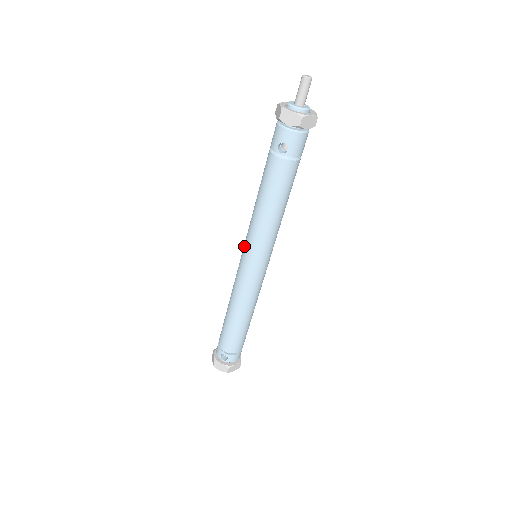
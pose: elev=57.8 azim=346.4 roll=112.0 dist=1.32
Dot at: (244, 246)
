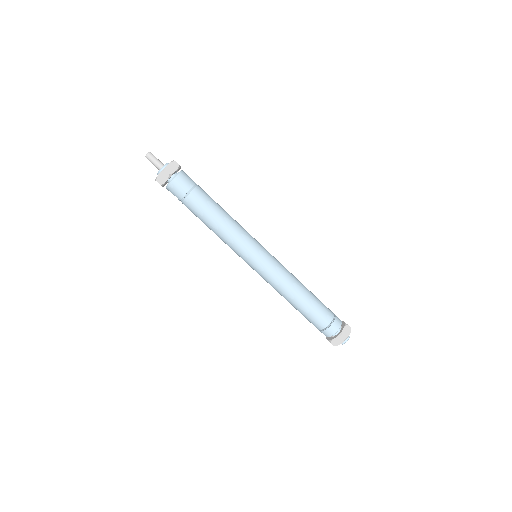
Dot at: occluded
